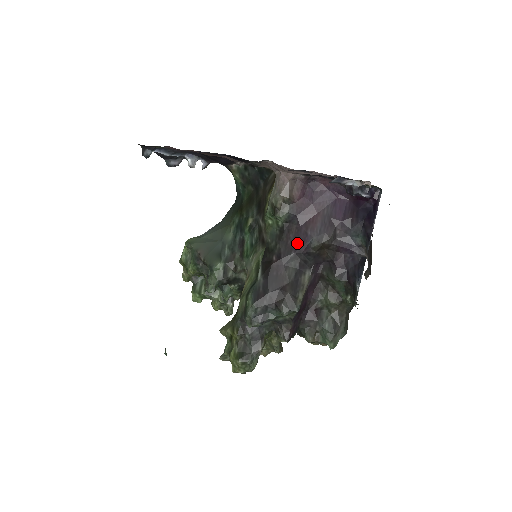
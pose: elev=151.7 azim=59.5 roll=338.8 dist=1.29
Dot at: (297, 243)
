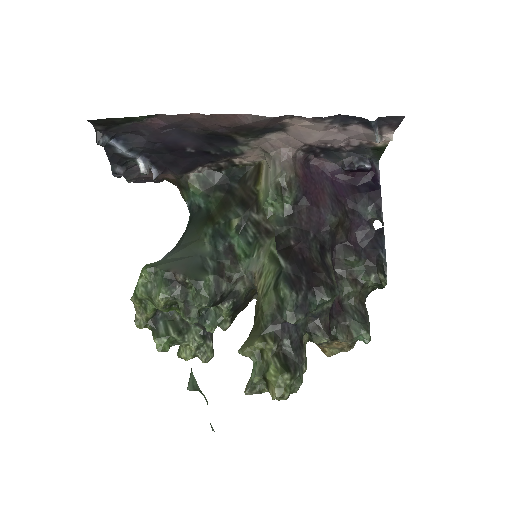
Dot at: (313, 222)
